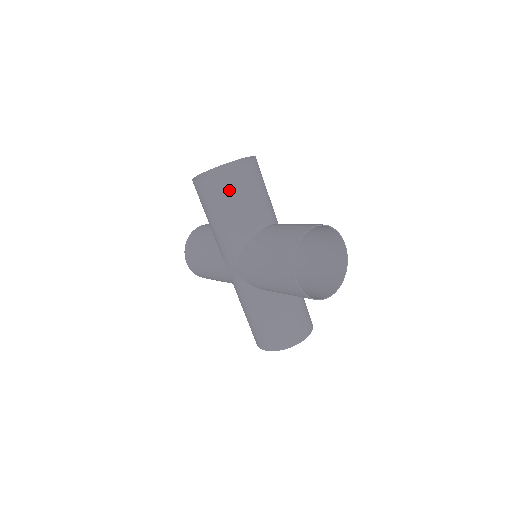
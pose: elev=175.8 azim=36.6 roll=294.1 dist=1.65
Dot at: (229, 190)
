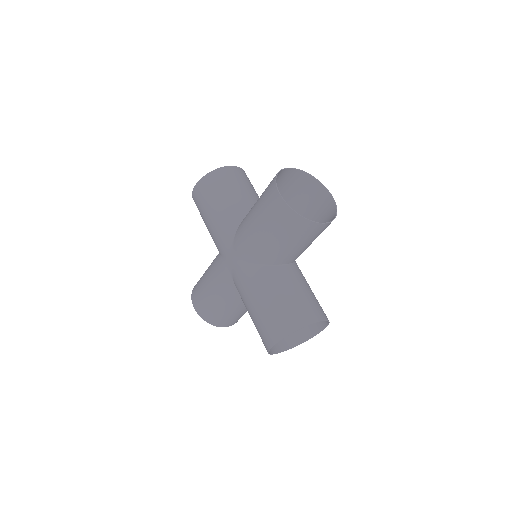
Dot at: (221, 182)
